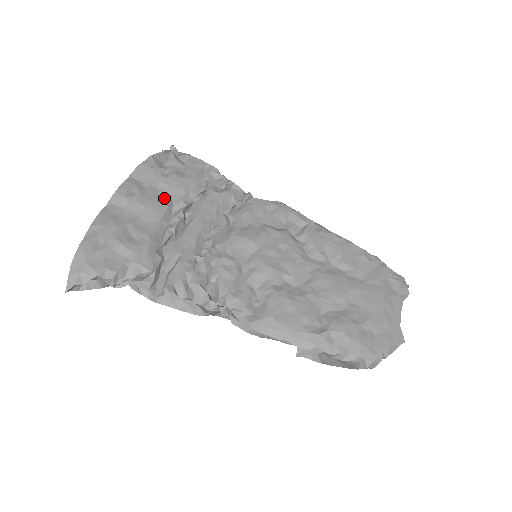
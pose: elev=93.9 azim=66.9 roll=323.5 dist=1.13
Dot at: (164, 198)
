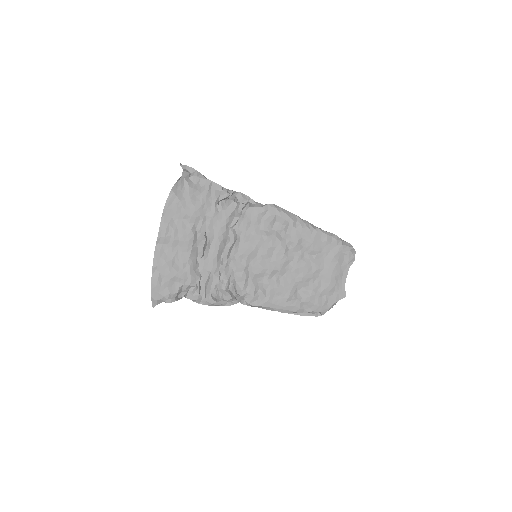
Dot at: (190, 229)
